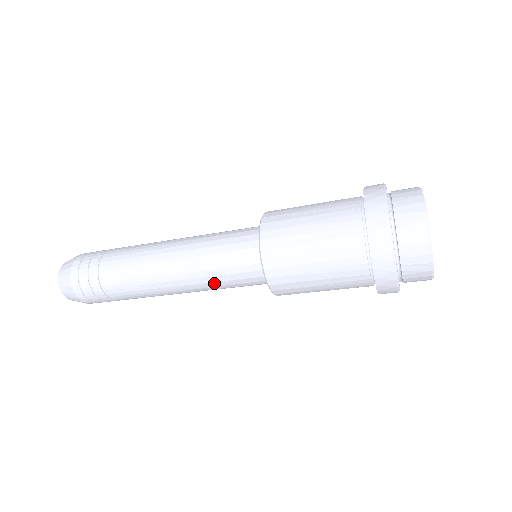
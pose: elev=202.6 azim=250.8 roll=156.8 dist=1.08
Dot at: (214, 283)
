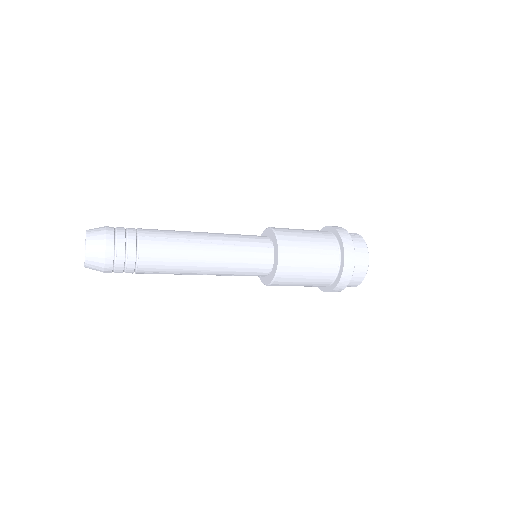
Dot at: occluded
